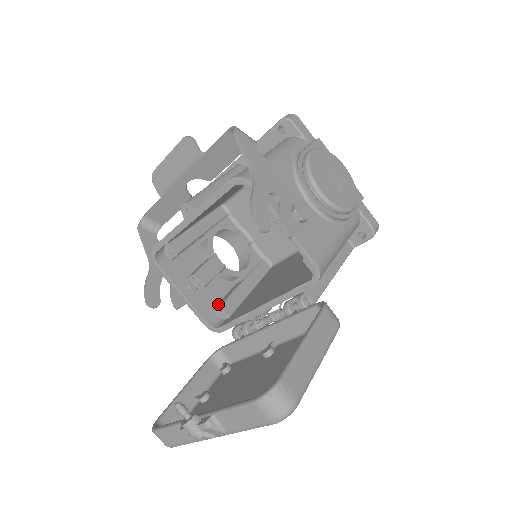
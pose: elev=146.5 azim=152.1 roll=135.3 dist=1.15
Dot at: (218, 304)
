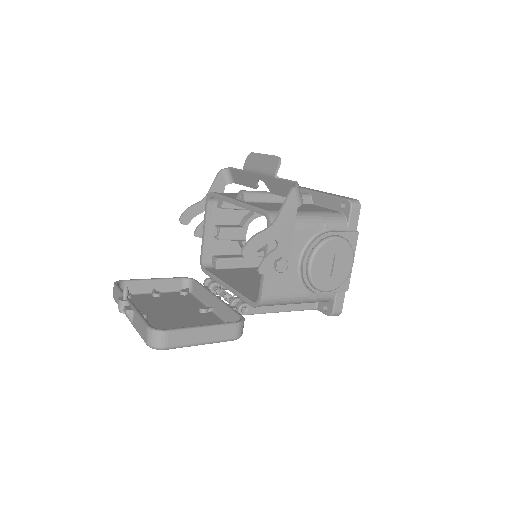
Dot at: (220, 255)
